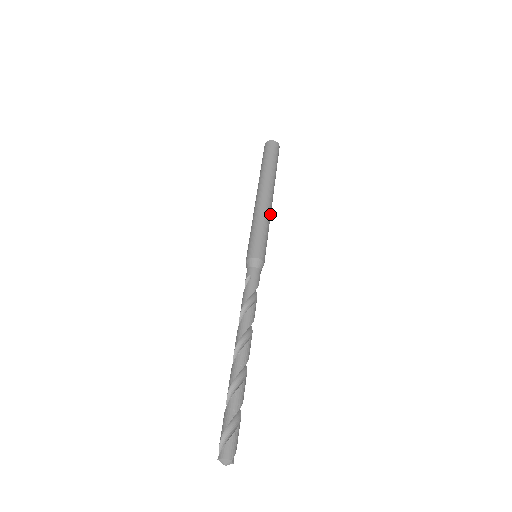
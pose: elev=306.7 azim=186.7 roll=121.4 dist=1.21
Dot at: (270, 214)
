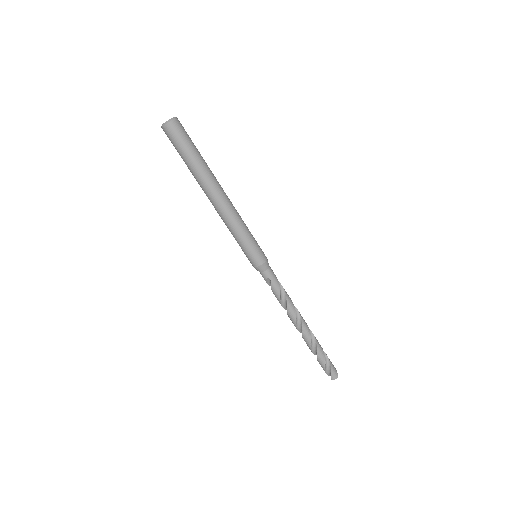
Dot at: (236, 211)
